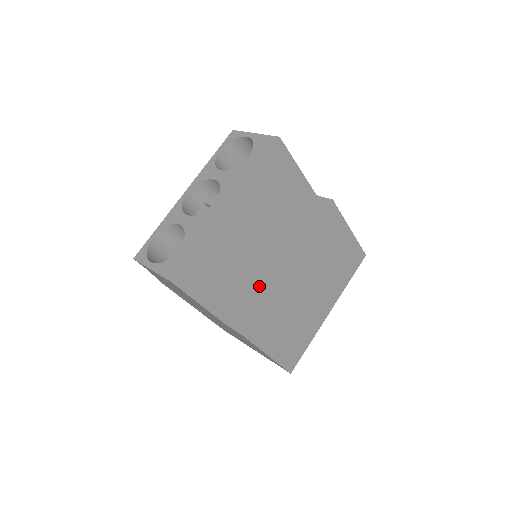
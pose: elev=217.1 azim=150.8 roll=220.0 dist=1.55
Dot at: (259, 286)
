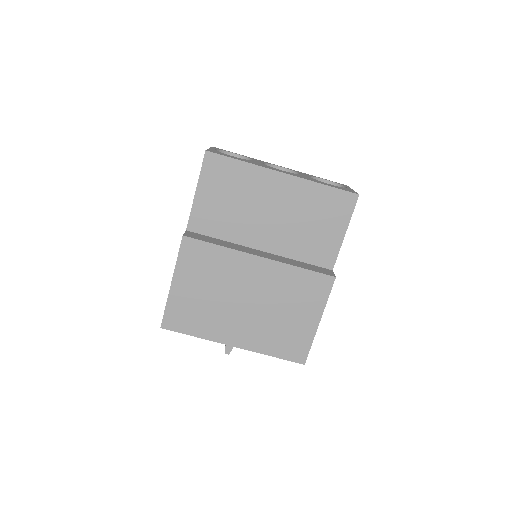
Dot at: (231, 244)
